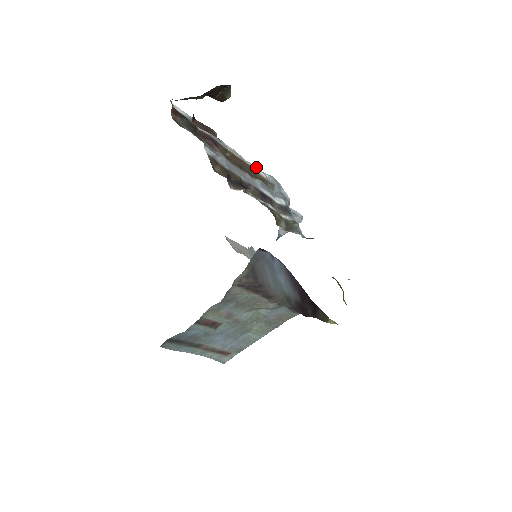
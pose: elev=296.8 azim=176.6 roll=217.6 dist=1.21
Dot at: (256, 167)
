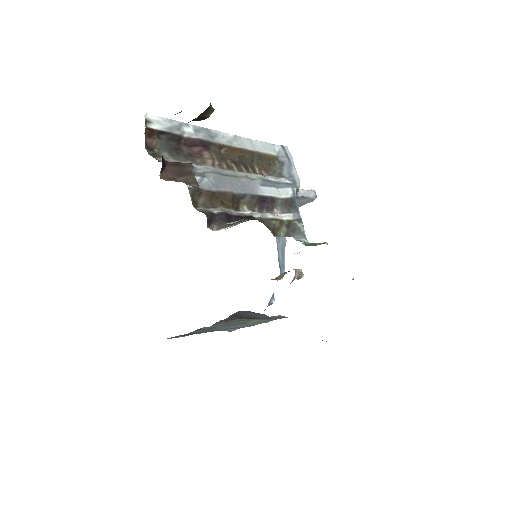
Dot at: (263, 145)
